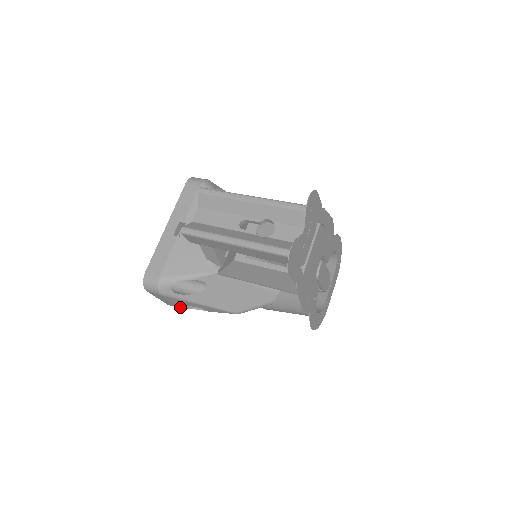
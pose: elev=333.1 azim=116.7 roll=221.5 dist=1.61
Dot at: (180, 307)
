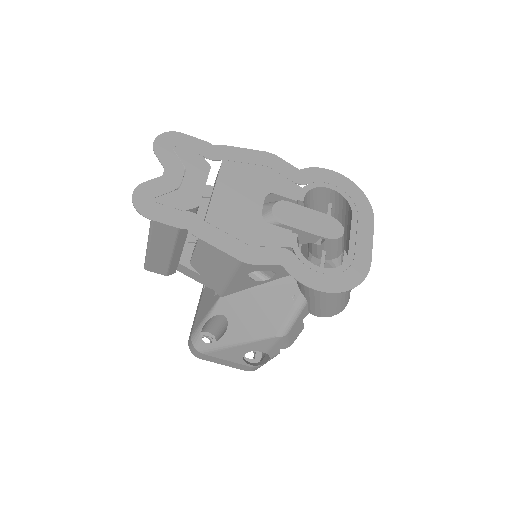
Dot at: (247, 365)
